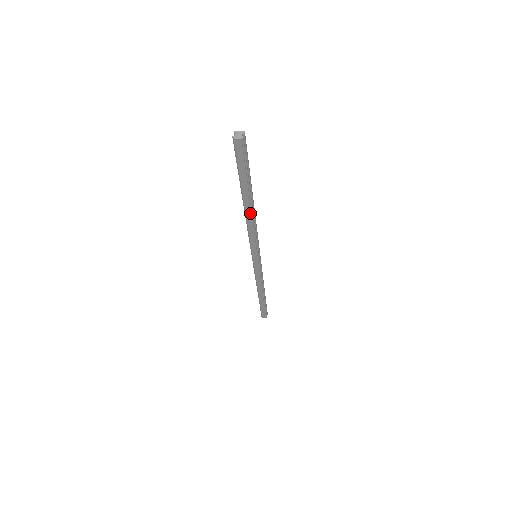
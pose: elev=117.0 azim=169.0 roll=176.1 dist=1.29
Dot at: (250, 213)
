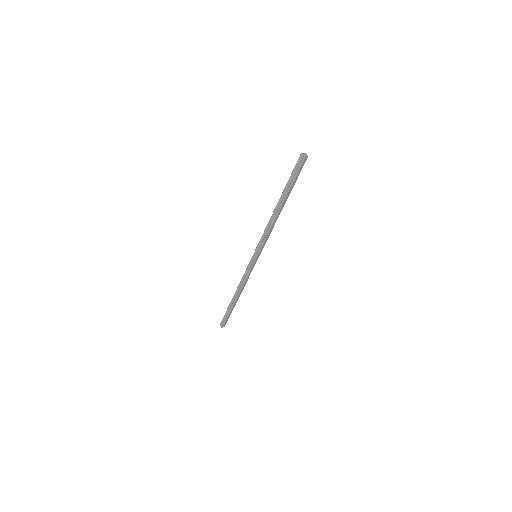
Dot at: occluded
